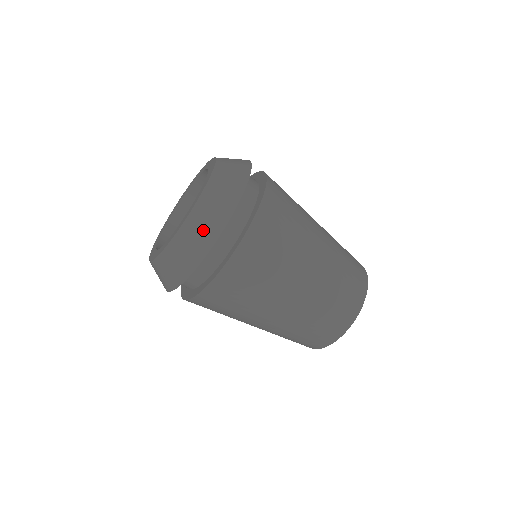
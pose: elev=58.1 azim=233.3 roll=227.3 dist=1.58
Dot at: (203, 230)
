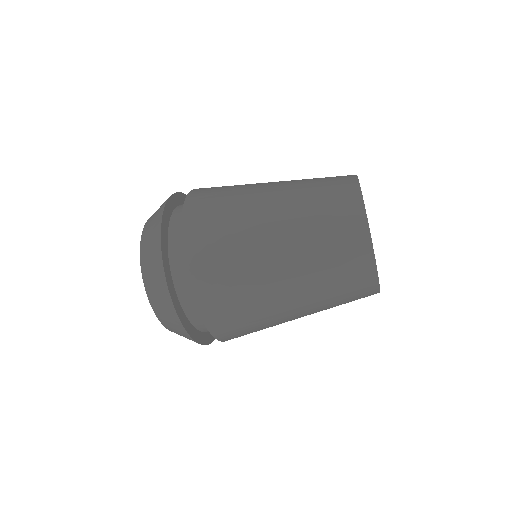
Dot at: (153, 268)
